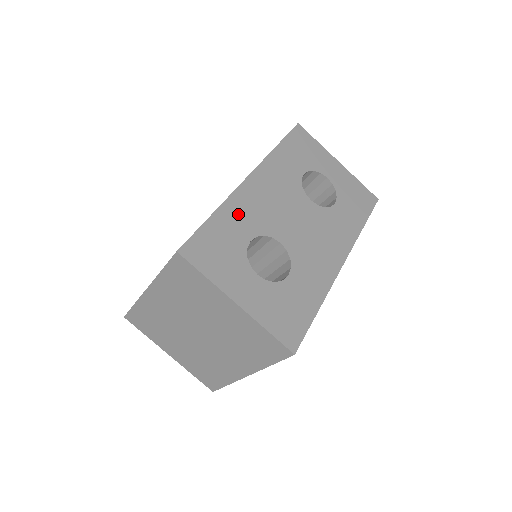
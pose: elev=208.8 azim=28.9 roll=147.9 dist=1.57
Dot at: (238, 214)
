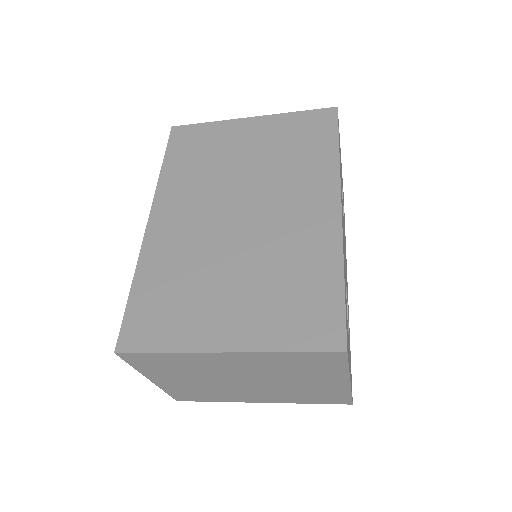
Dot at: occluded
